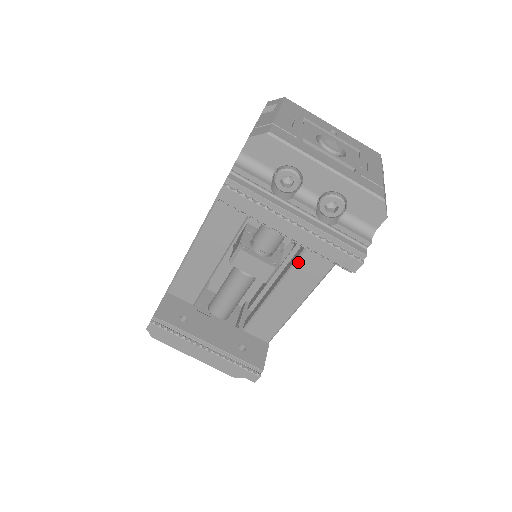
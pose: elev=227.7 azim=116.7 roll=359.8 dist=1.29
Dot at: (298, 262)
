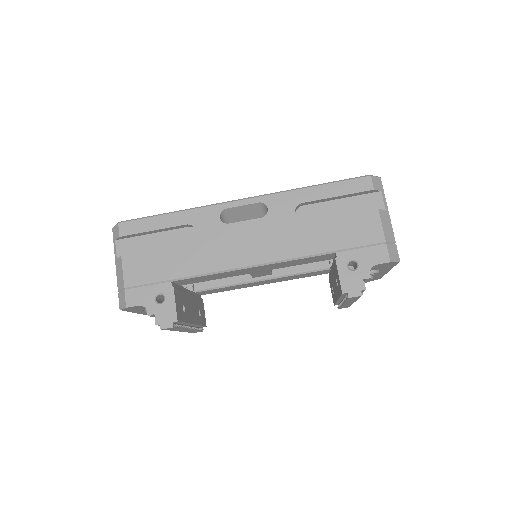
Dot at: (292, 276)
